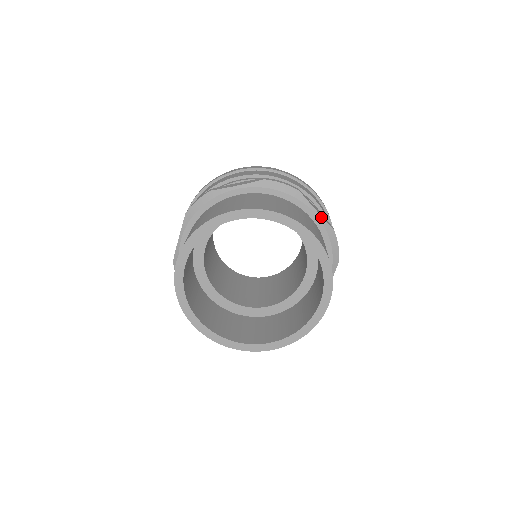
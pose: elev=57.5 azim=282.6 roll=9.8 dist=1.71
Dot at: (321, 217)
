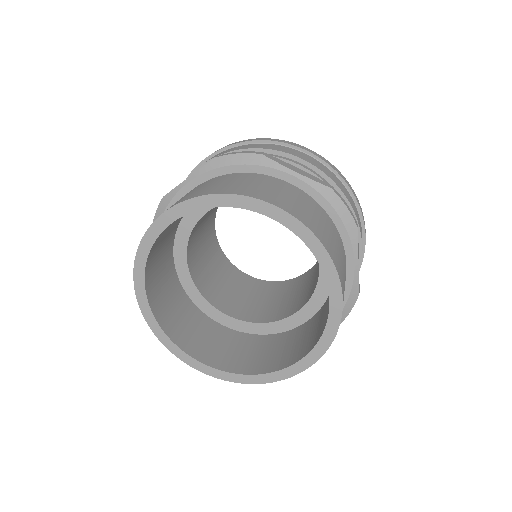
Dot at: (305, 178)
